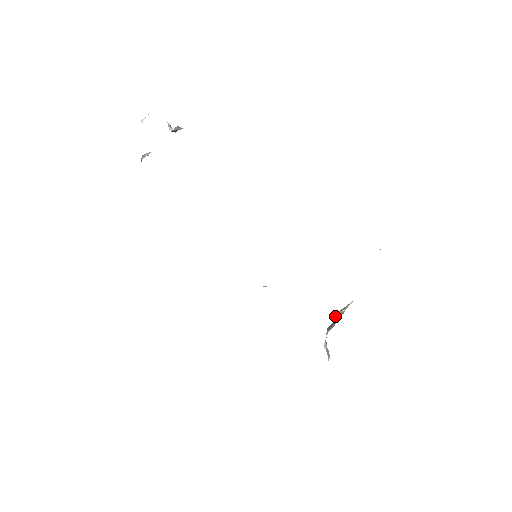
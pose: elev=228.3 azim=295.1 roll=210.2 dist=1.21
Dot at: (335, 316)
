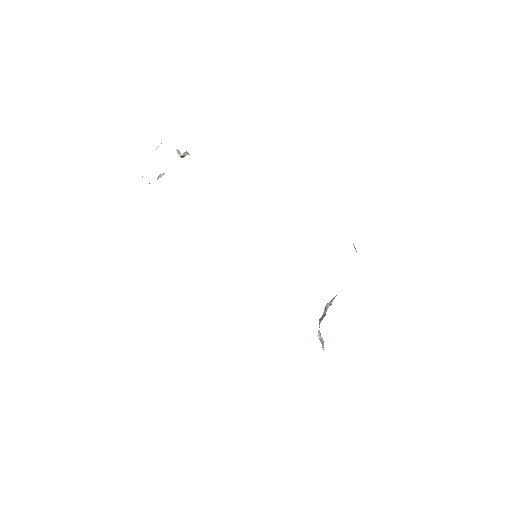
Dot at: (324, 309)
